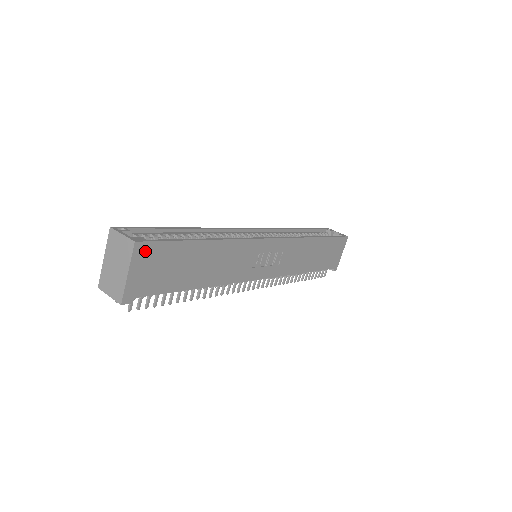
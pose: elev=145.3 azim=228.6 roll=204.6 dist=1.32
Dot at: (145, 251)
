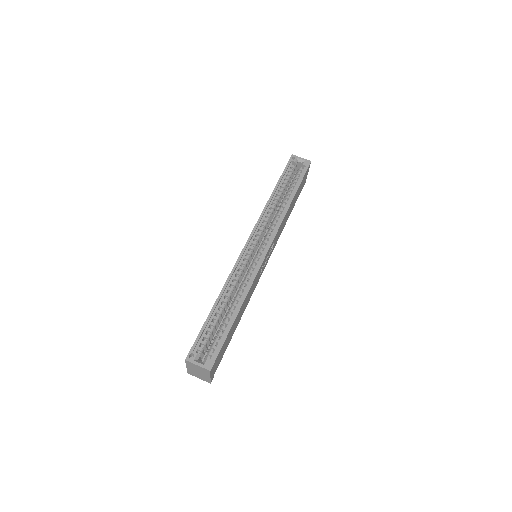
Dot at: (214, 364)
